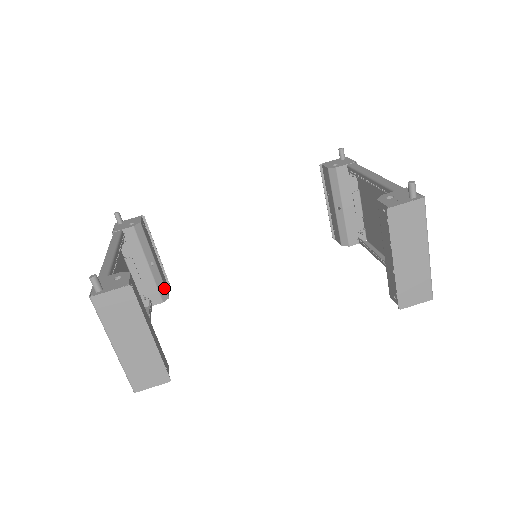
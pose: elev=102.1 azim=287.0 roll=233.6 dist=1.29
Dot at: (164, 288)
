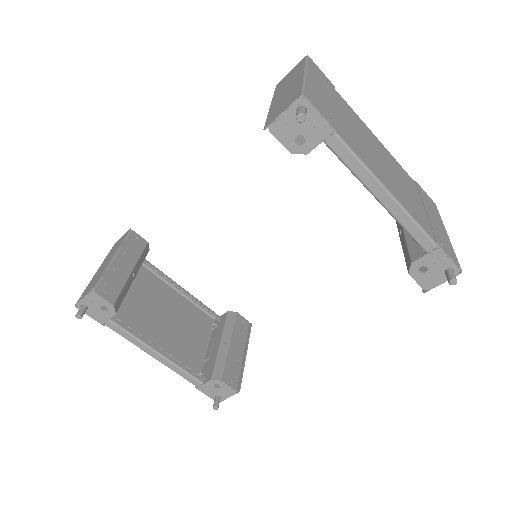
Dot at: (144, 252)
